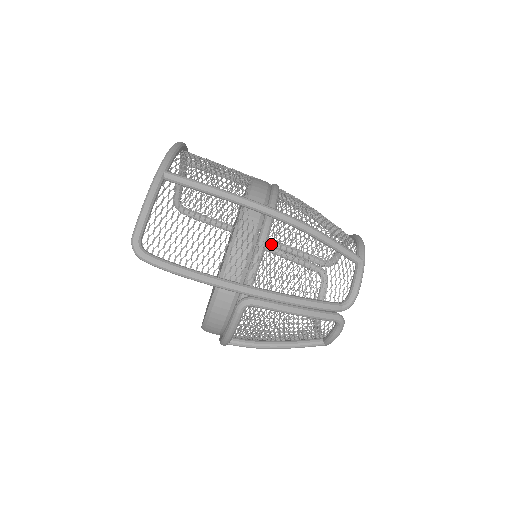
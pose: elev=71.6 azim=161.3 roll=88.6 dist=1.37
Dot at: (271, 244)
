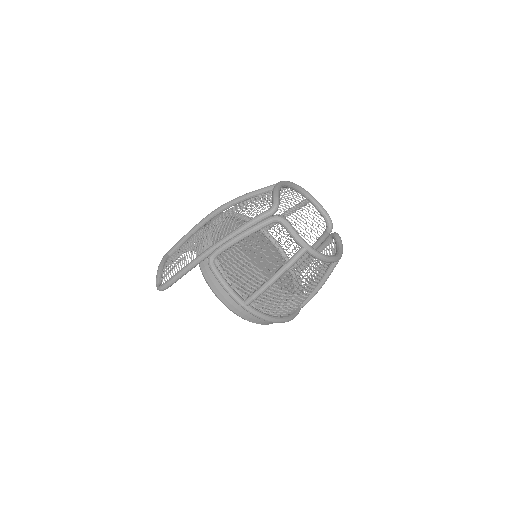
Dot at: occluded
